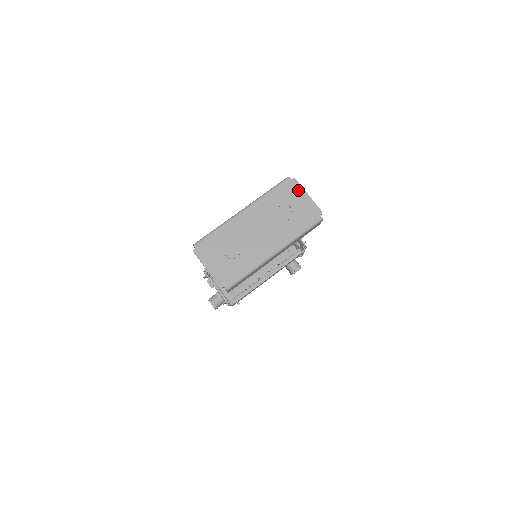
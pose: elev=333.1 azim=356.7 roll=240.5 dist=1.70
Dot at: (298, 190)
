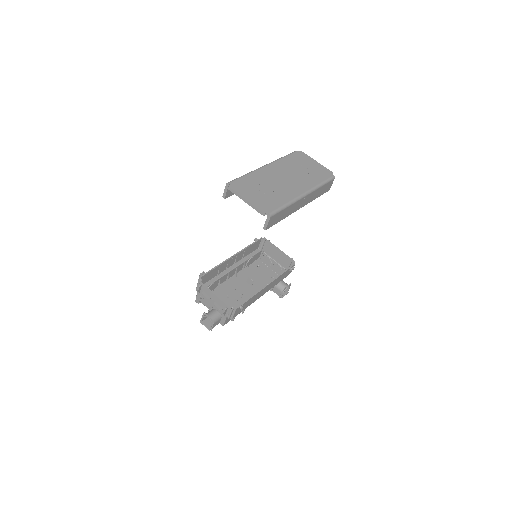
Dot at: (308, 158)
